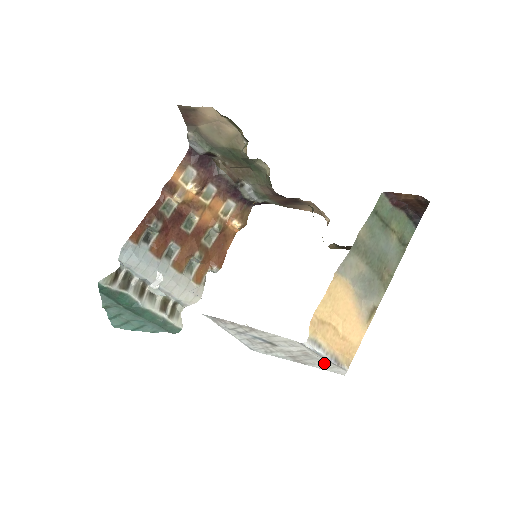
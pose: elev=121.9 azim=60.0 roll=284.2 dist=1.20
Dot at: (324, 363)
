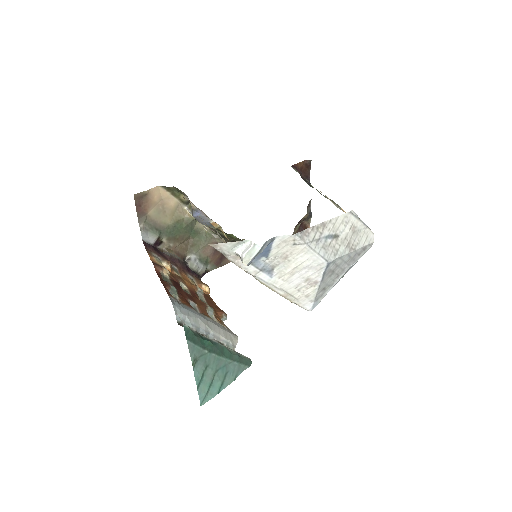
Dot at: (363, 234)
